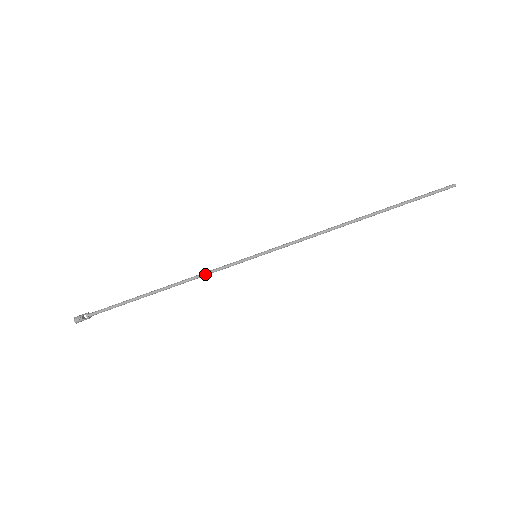
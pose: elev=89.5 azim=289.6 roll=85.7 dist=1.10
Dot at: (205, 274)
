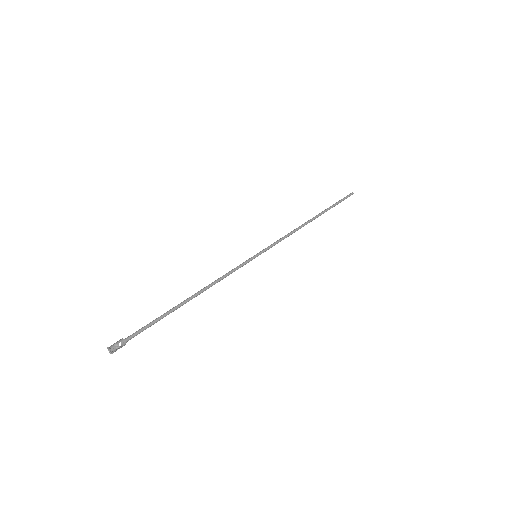
Dot at: (223, 277)
